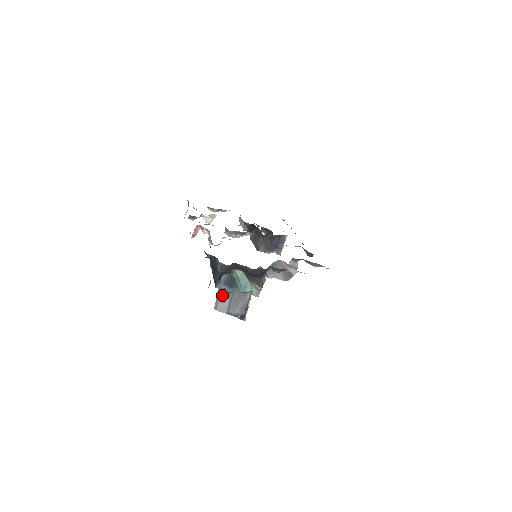
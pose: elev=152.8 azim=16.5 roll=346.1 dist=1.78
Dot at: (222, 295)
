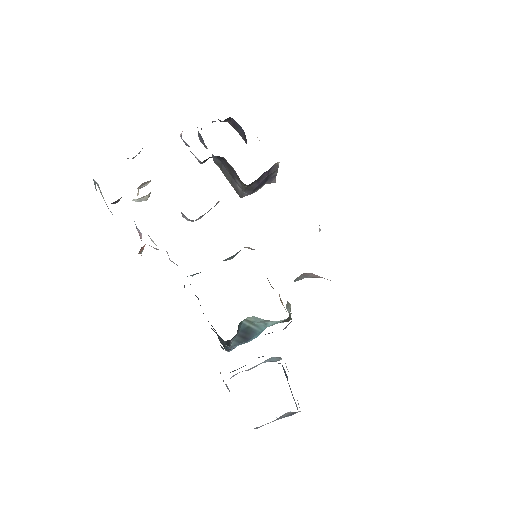
Dot at: (261, 426)
